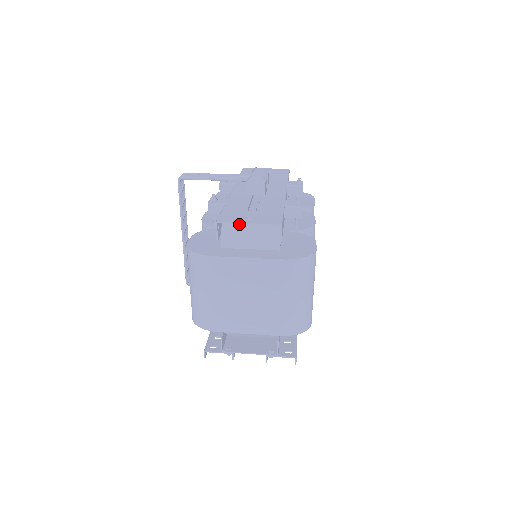
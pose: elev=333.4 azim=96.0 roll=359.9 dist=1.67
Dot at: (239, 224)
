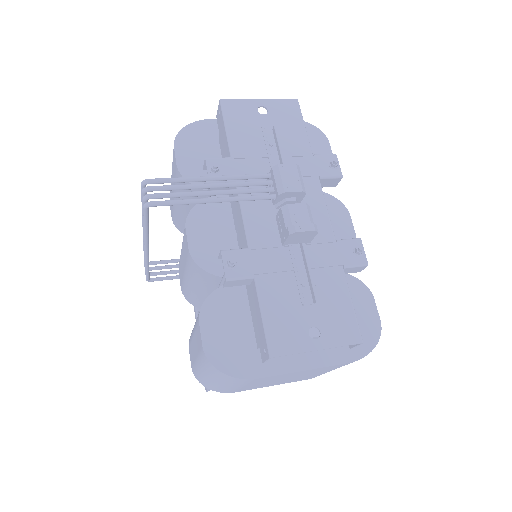
Dot at: occluded
